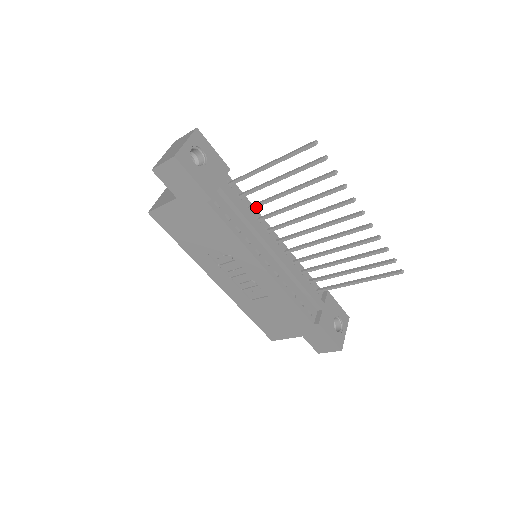
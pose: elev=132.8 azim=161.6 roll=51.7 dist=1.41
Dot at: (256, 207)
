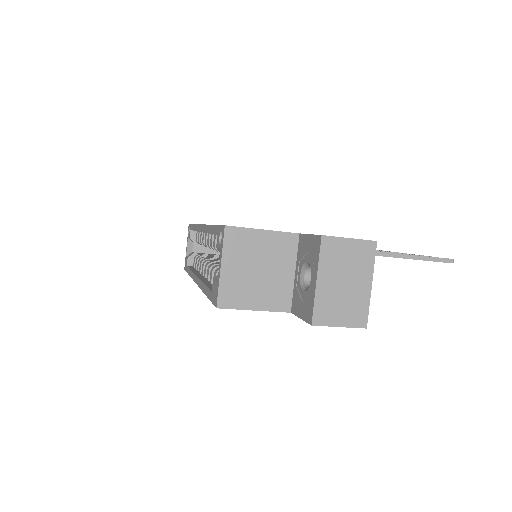
Dot at: occluded
